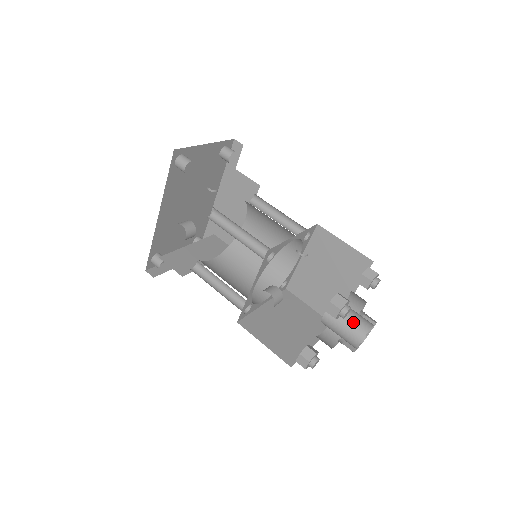
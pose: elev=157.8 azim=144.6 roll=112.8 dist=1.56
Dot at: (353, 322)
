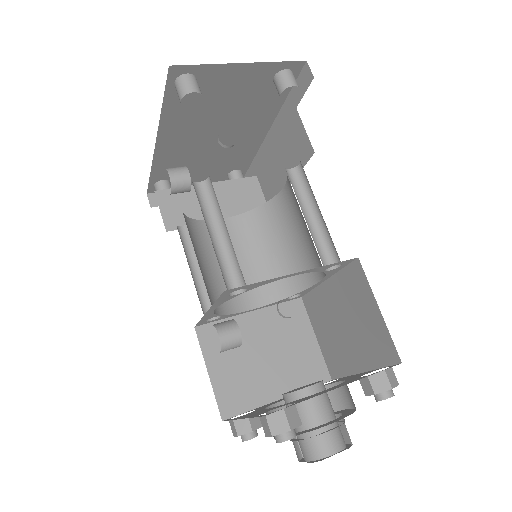
Dot at: (313, 432)
